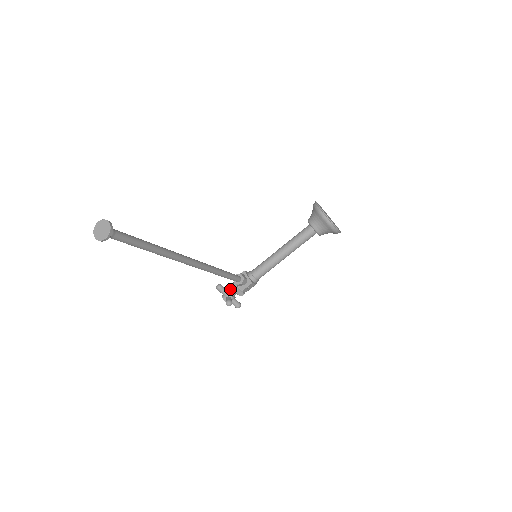
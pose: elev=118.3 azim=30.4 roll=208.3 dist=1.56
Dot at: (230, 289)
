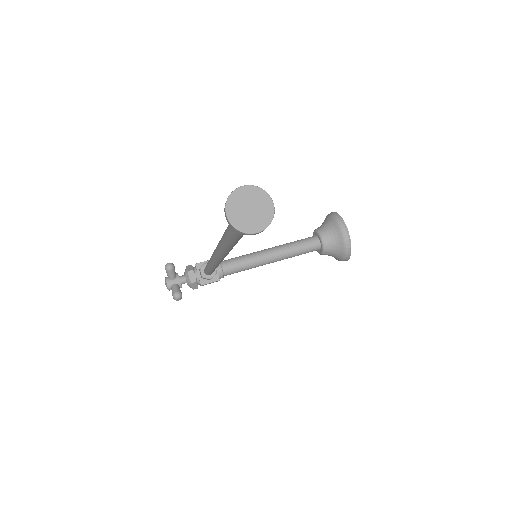
Dot at: occluded
